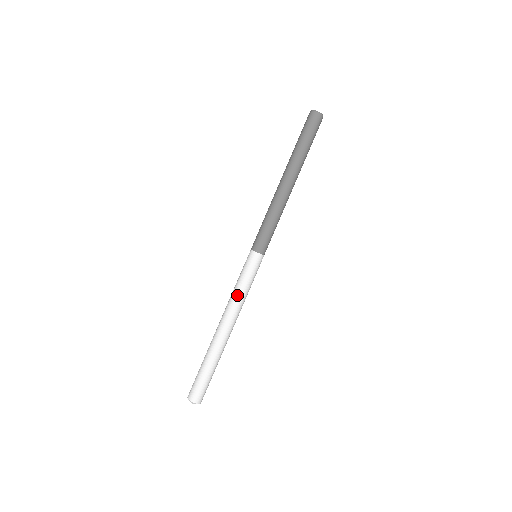
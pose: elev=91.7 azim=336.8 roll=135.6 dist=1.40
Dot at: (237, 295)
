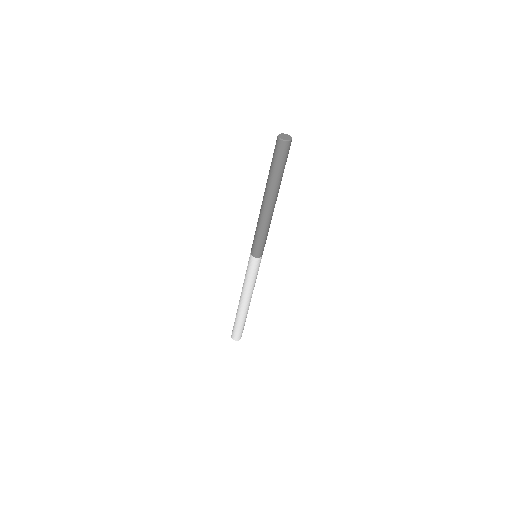
Dot at: (250, 285)
